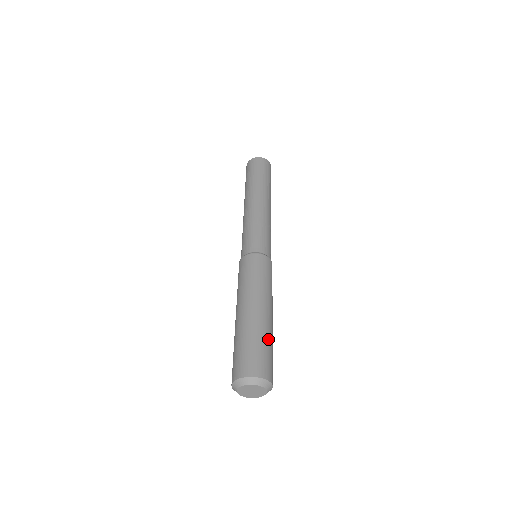
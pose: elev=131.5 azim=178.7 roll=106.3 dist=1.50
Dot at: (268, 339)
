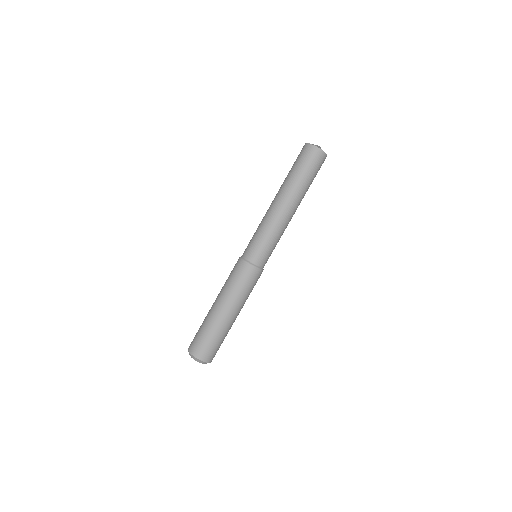
Dot at: (220, 335)
